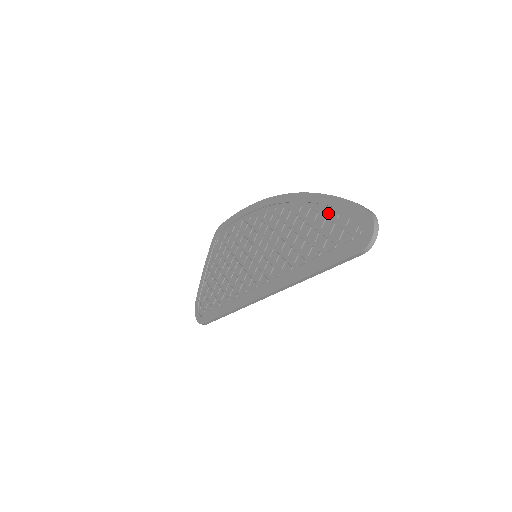
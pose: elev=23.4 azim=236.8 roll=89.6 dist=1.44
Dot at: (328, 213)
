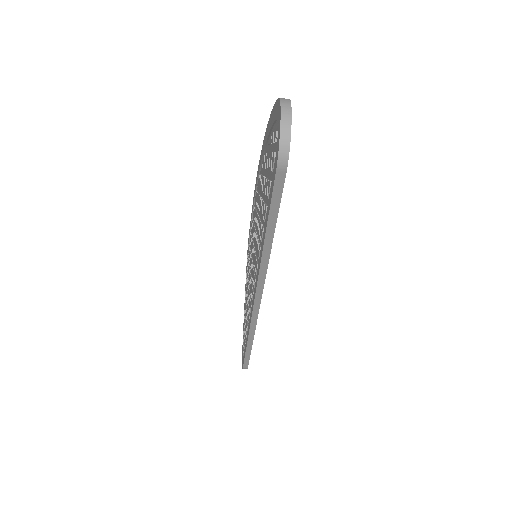
Dot at: (269, 144)
